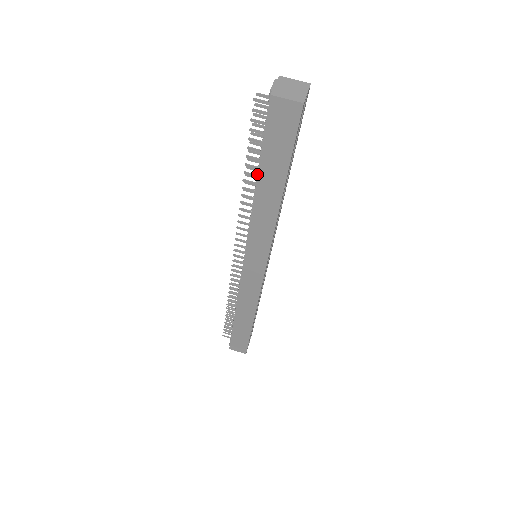
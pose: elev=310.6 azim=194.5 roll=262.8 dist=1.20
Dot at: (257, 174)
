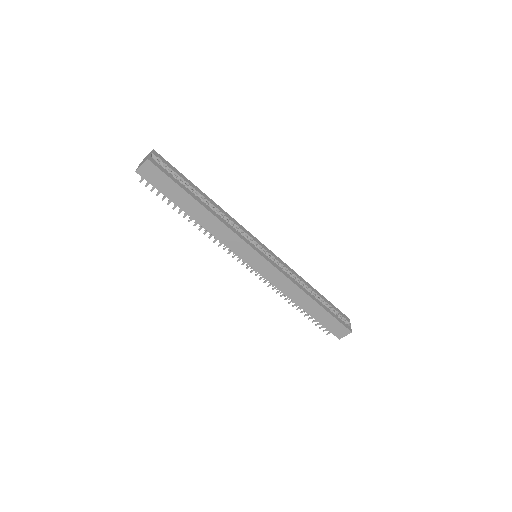
Dot at: (186, 211)
